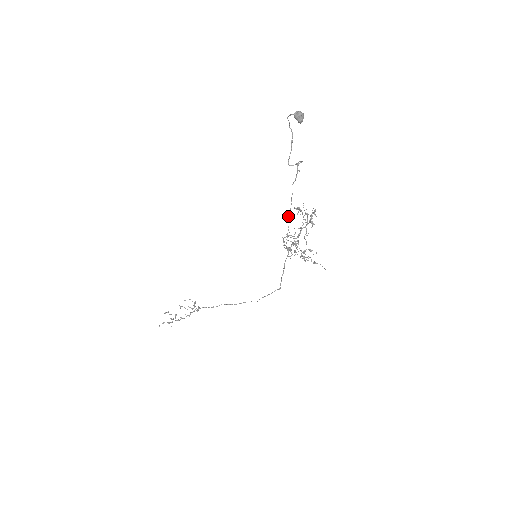
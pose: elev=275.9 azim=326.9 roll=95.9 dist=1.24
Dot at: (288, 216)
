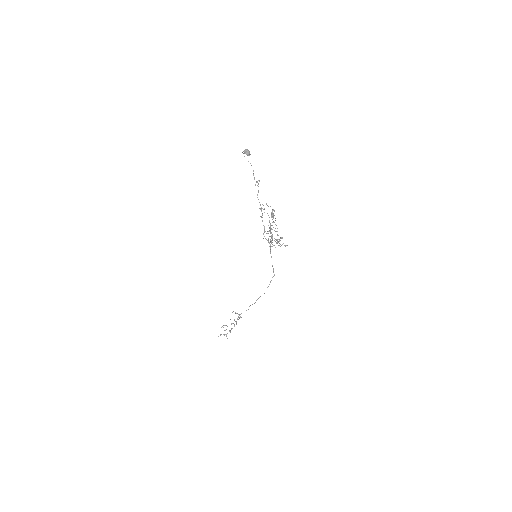
Dot at: occluded
